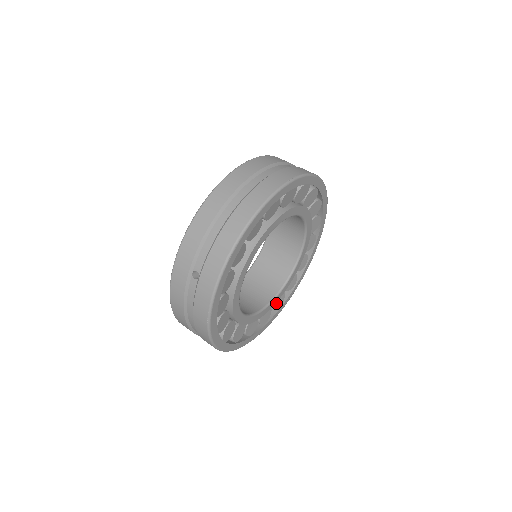
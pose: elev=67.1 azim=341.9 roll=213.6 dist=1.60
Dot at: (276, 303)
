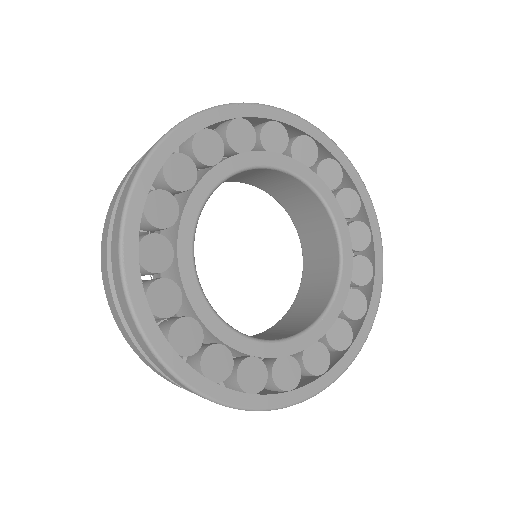
Dot at: (351, 310)
